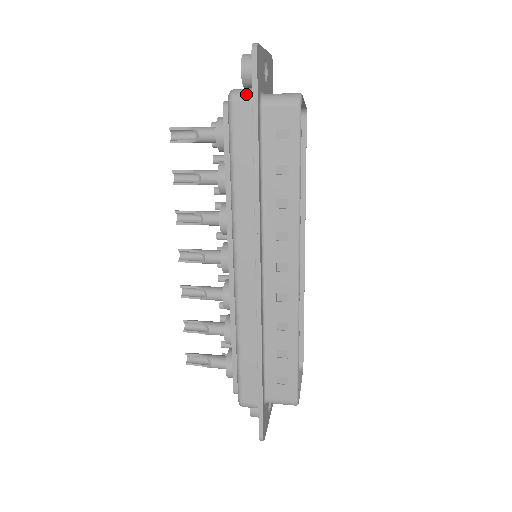
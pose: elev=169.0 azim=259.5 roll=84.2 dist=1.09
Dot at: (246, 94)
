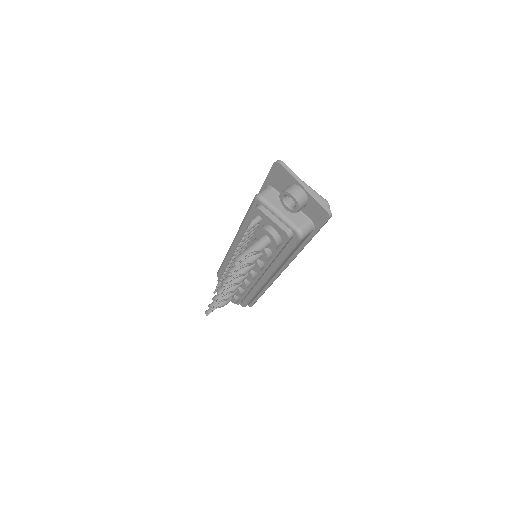
Dot at: (310, 230)
